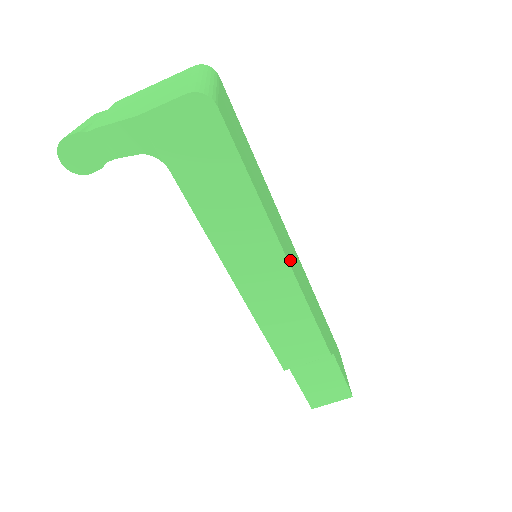
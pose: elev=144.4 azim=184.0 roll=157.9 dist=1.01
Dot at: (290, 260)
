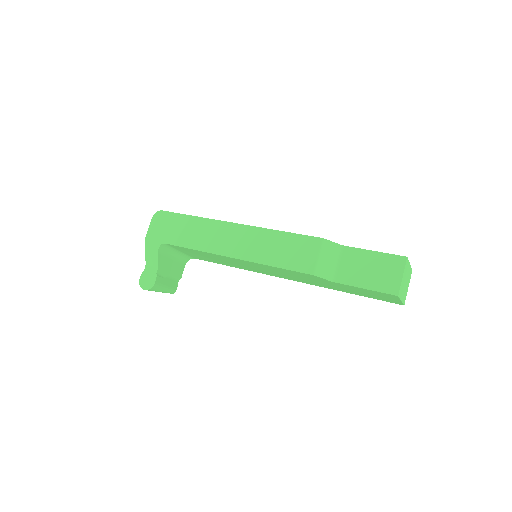
Dot at: occluded
